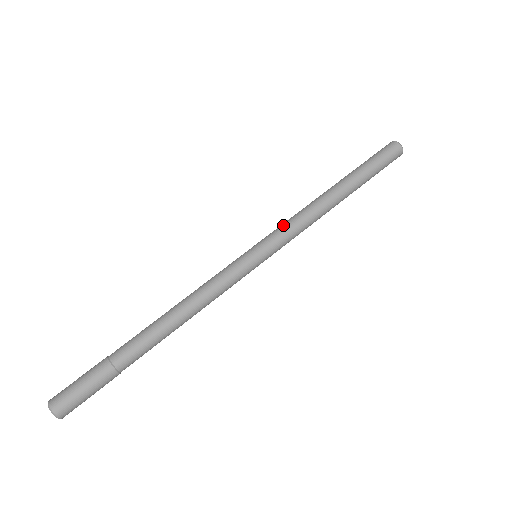
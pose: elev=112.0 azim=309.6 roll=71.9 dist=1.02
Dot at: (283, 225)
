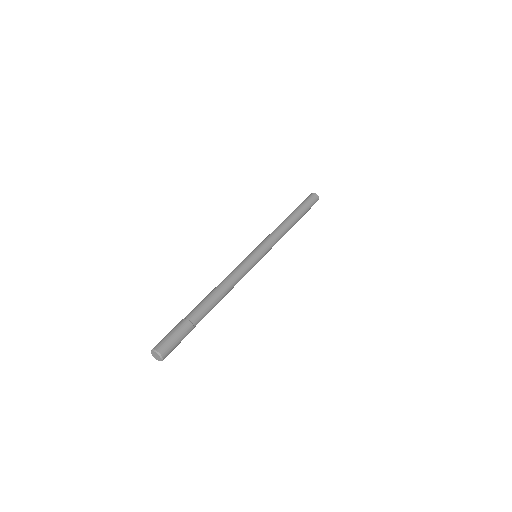
Dot at: occluded
